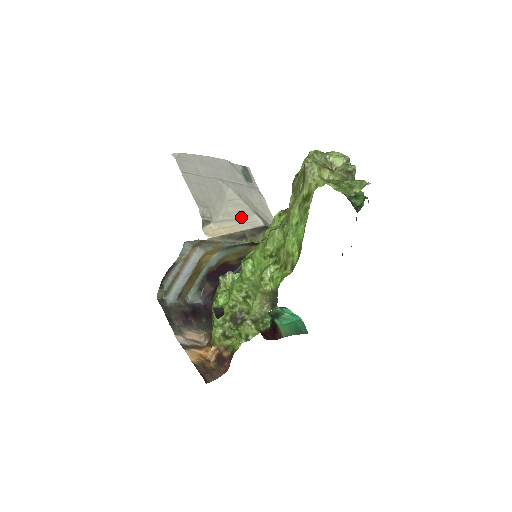
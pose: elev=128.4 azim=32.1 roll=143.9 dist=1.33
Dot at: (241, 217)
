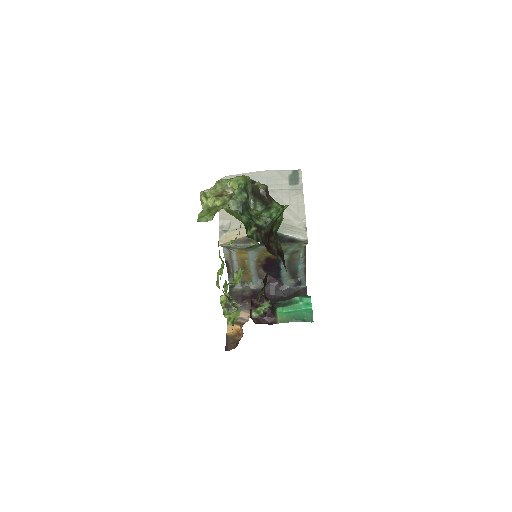
Dot at: occluded
